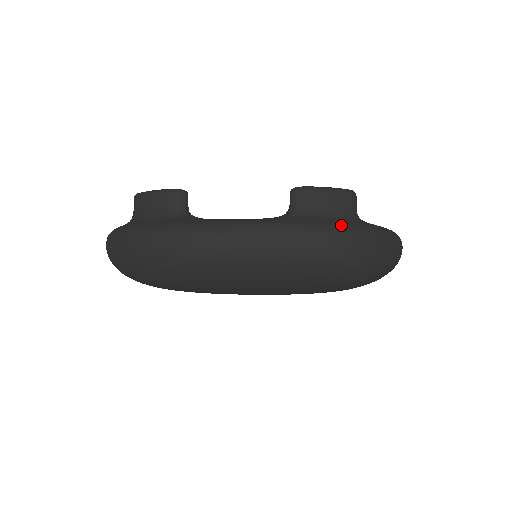
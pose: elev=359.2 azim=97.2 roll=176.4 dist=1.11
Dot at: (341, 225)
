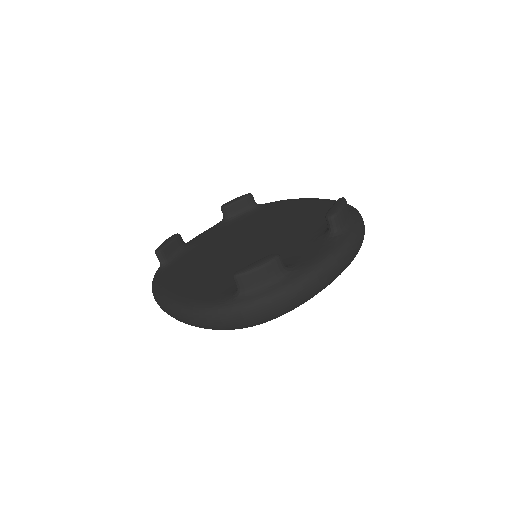
Dot at: (358, 224)
